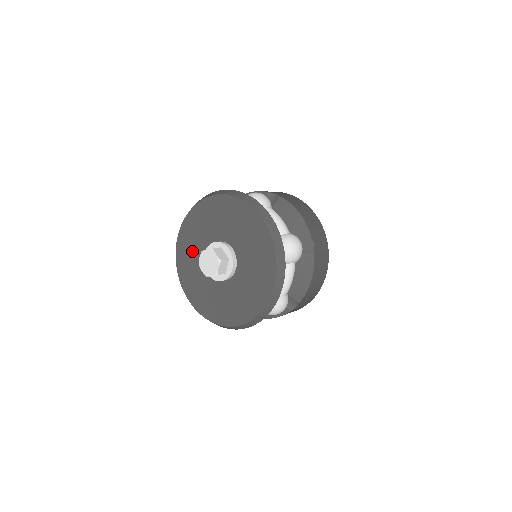
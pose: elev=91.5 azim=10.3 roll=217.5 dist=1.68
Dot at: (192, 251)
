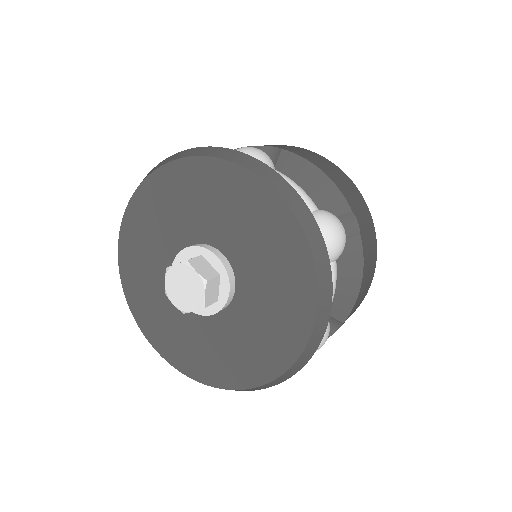
Dot at: (178, 331)
